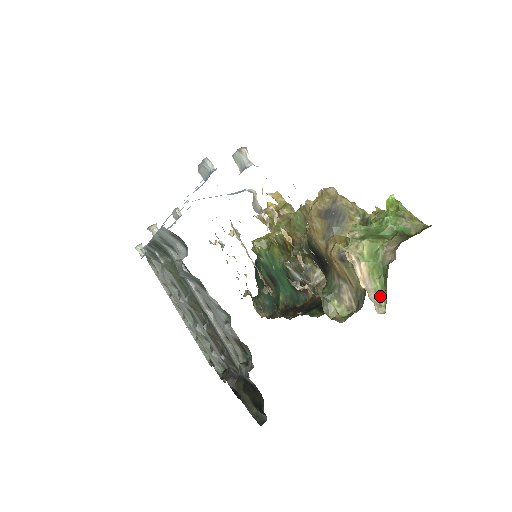
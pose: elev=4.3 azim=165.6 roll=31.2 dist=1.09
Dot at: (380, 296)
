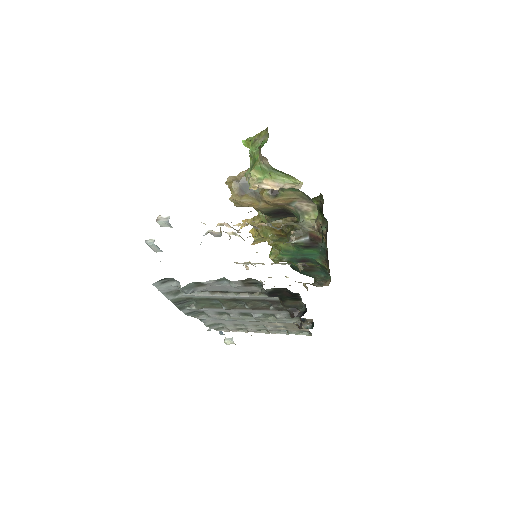
Dot at: (292, 181)
